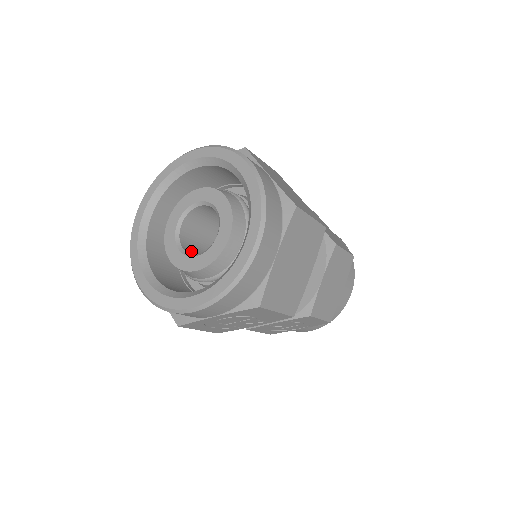
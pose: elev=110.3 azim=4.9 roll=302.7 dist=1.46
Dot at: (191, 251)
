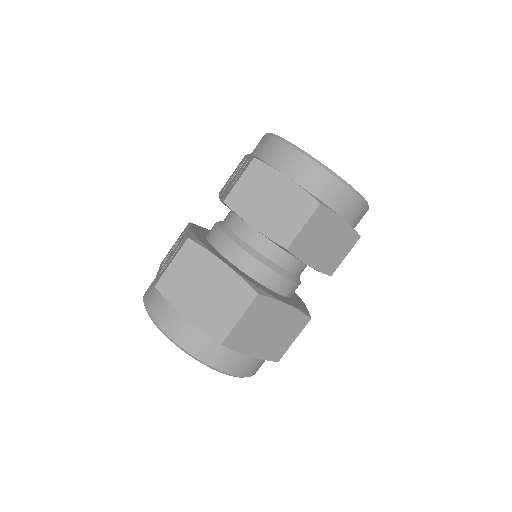
Dot at: occluded
